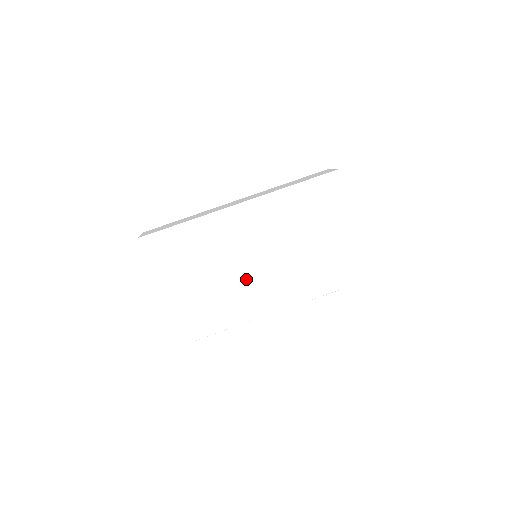
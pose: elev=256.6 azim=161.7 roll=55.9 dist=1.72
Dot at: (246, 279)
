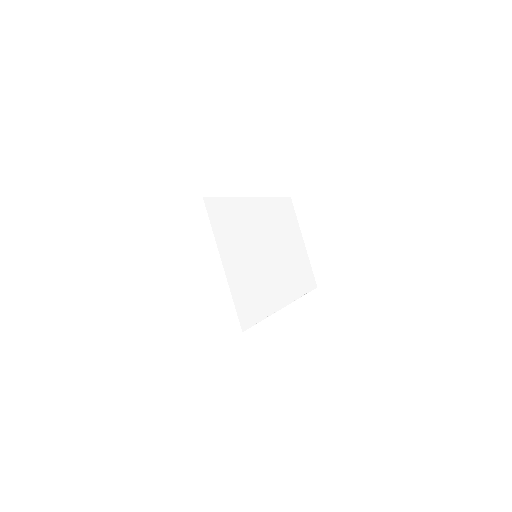
Dot at: (269, 267)
